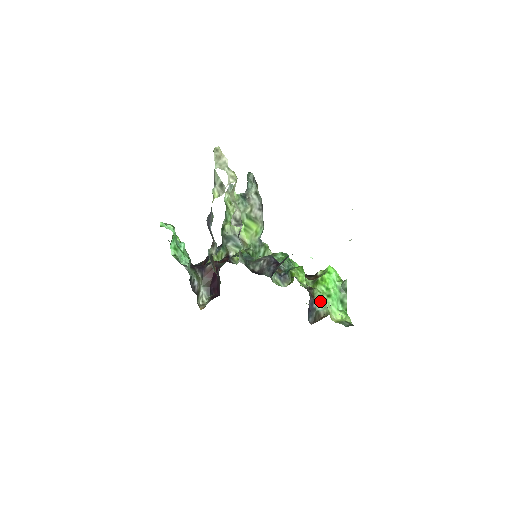
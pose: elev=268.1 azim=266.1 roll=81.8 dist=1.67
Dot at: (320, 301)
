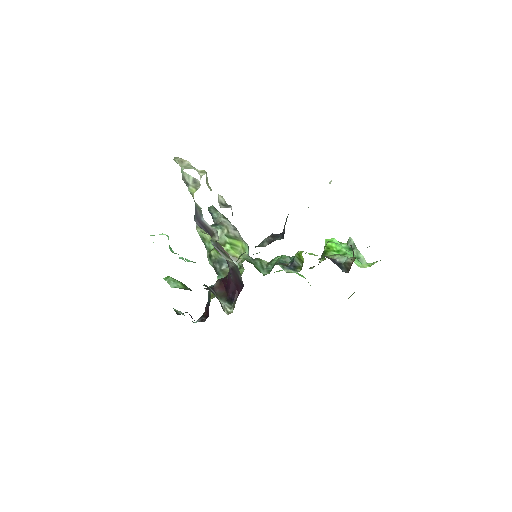
Dot at: (340, 257)
